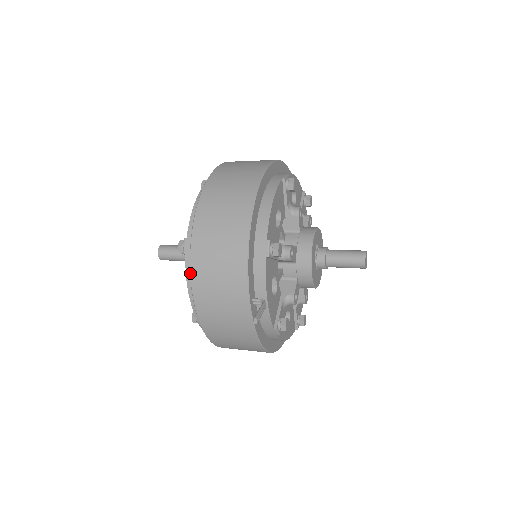
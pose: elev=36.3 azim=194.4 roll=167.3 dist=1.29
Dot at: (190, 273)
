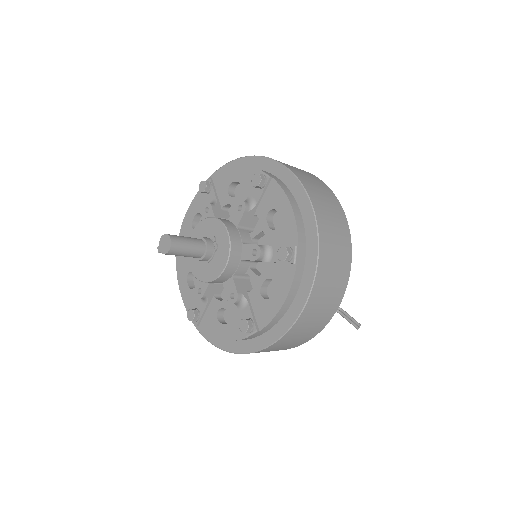
Dot at: (313, 285)
